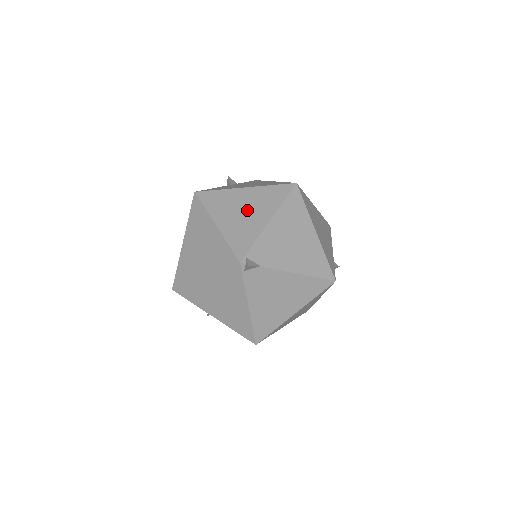
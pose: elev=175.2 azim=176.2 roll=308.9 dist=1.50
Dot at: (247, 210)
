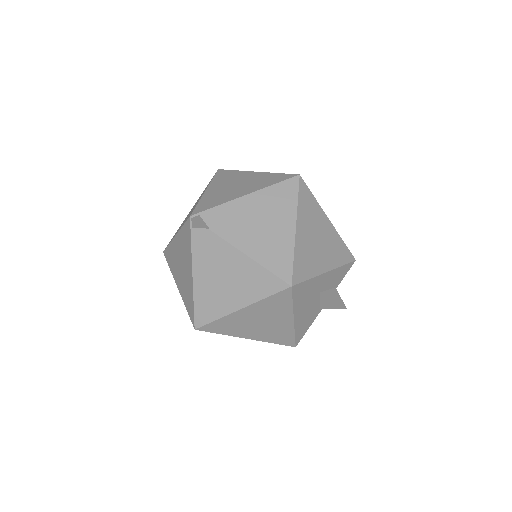
Dot at: (239, 185)
